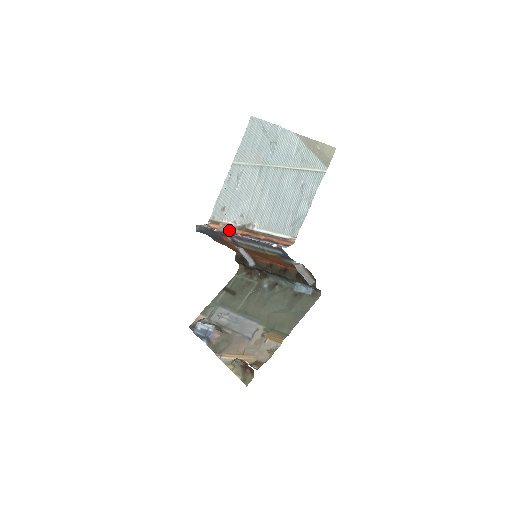
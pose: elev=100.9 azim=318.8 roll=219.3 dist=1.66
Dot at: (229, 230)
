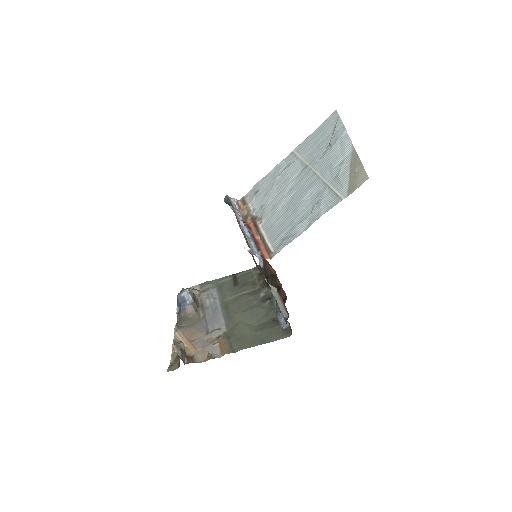
Dot at: (245, 215)
